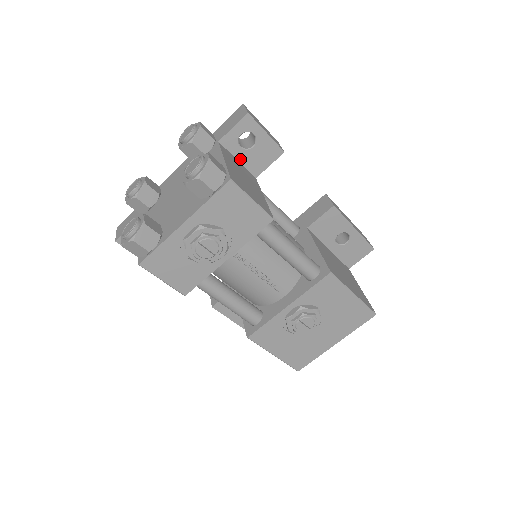
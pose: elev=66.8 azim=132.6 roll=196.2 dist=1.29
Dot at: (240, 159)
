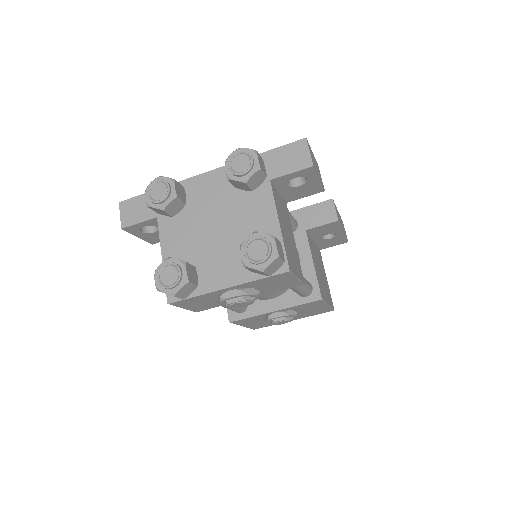
Dot at: (282, 191)
